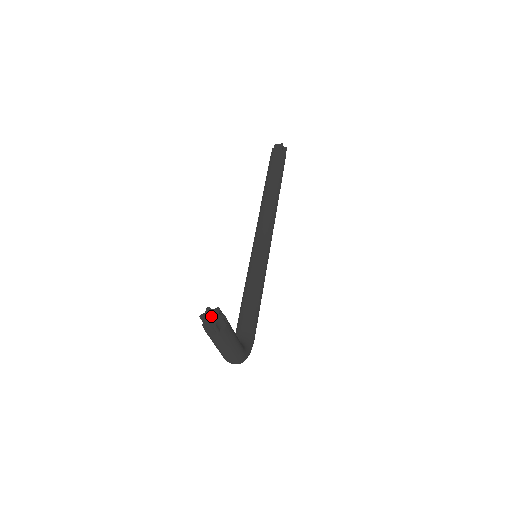
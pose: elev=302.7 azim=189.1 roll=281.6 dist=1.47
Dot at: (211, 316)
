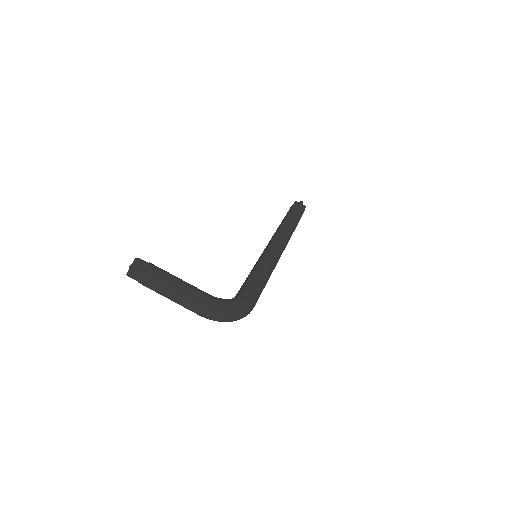
Dot at: occluded
